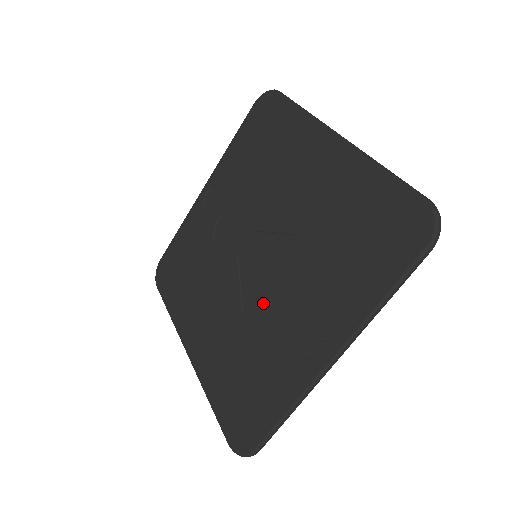
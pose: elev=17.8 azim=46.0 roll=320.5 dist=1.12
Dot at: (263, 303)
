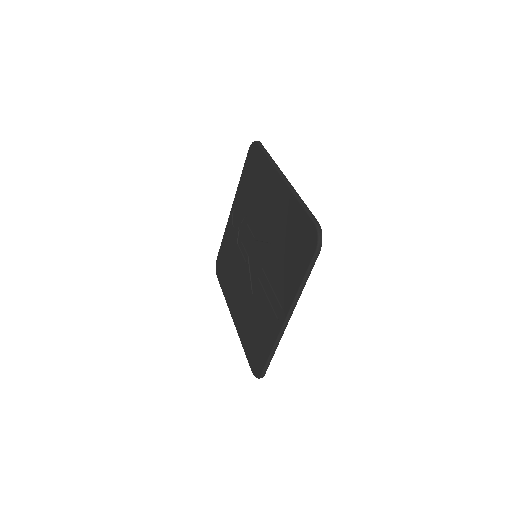
Dot at: (259, 286)
